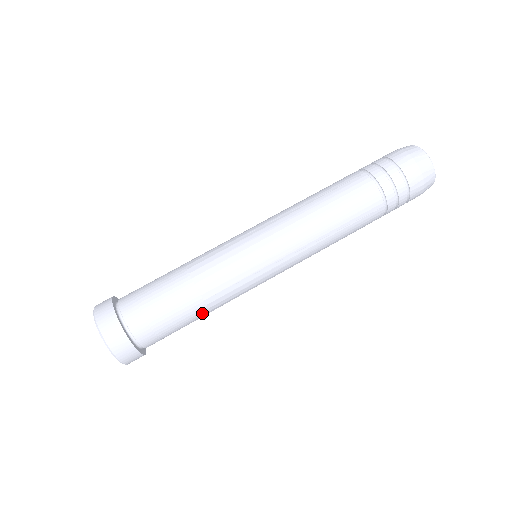
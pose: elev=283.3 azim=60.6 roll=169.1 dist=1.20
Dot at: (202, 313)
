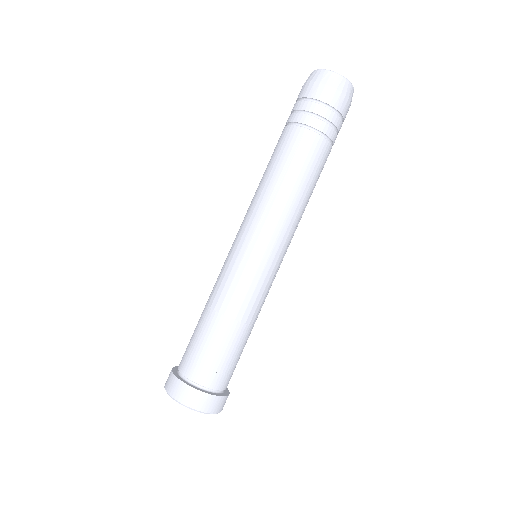
Dot at: occluded
